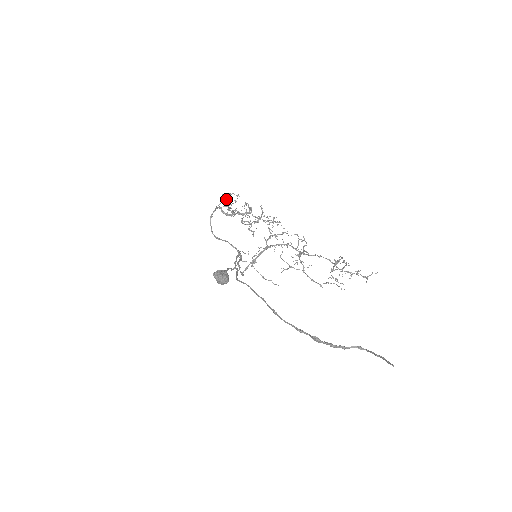
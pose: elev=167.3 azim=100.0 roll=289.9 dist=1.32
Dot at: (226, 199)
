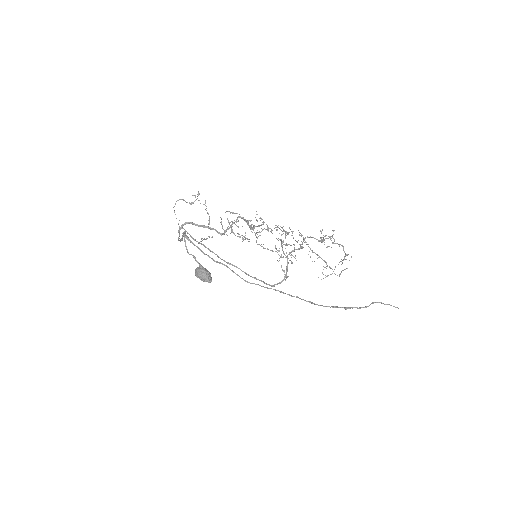
Dot at: occluded
